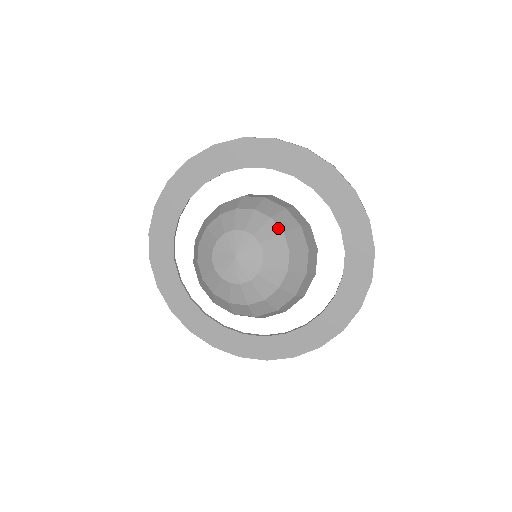
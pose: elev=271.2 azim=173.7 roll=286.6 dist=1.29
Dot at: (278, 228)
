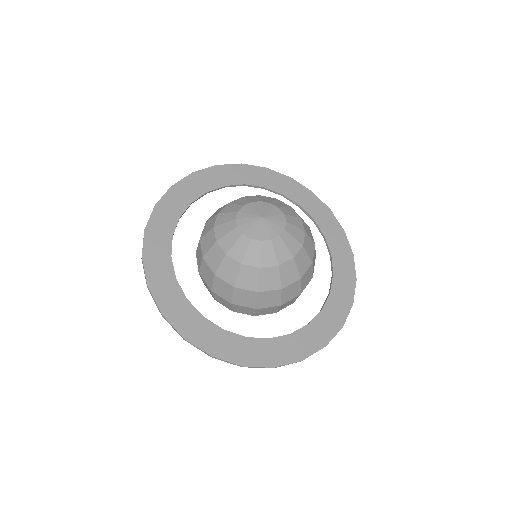
Dot at: (270, 198)
